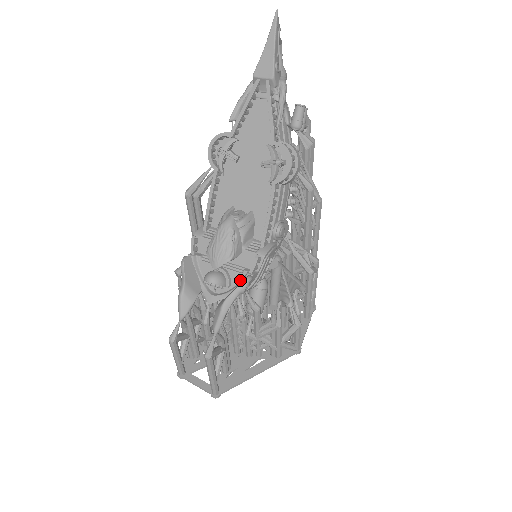
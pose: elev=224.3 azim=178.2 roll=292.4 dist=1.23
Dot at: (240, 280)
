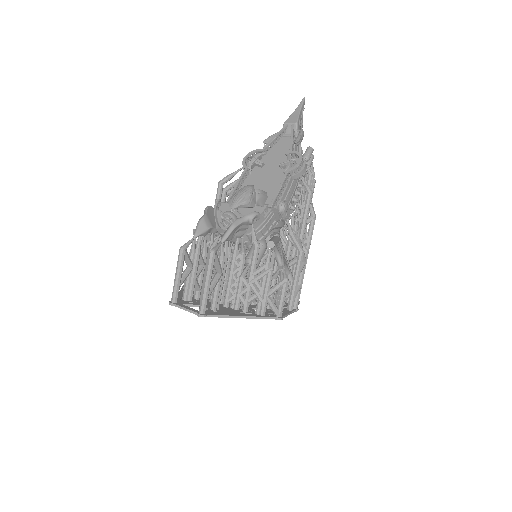
Dot at: occluded
